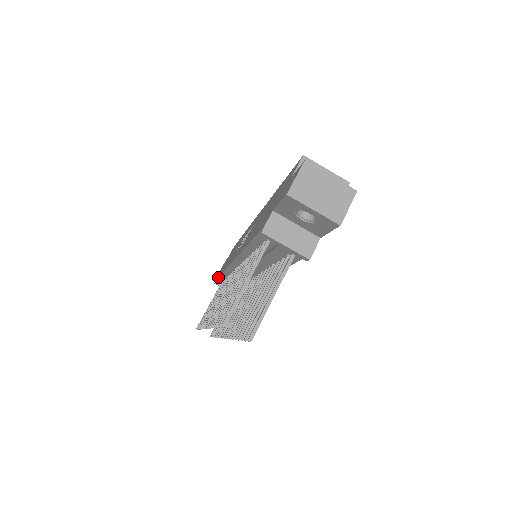
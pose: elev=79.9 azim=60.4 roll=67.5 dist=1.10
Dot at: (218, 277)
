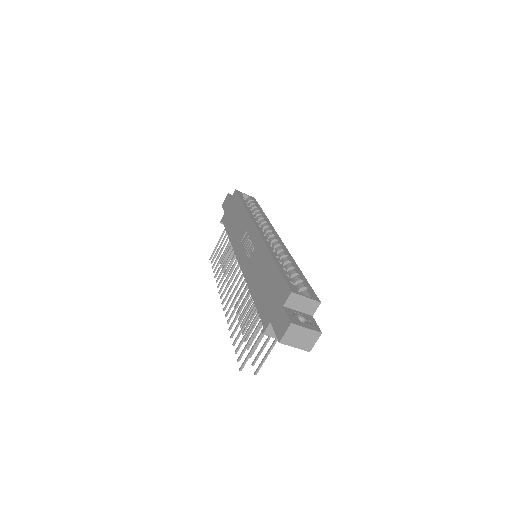
Dot at: occluded
